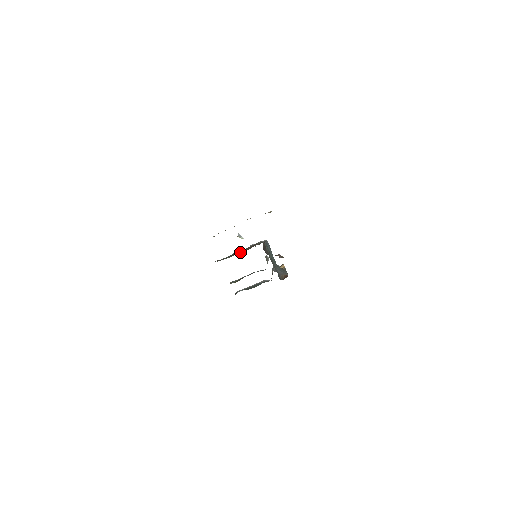
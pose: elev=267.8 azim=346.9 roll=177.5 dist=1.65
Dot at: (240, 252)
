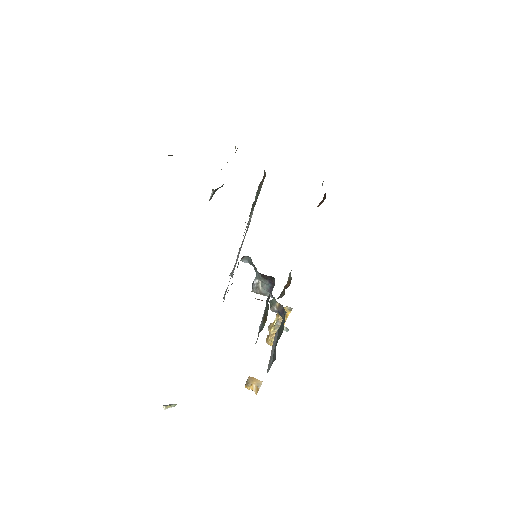
Dot at: occluded
